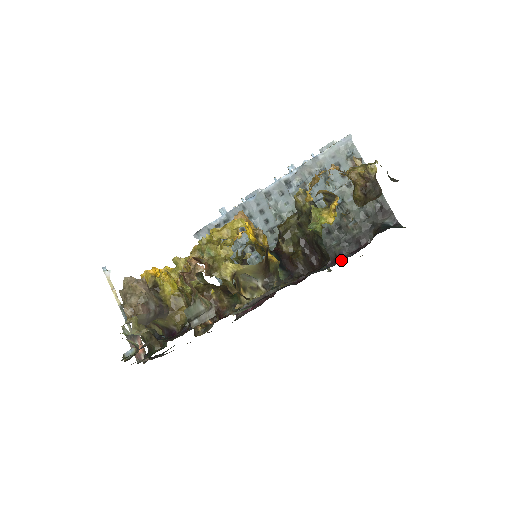
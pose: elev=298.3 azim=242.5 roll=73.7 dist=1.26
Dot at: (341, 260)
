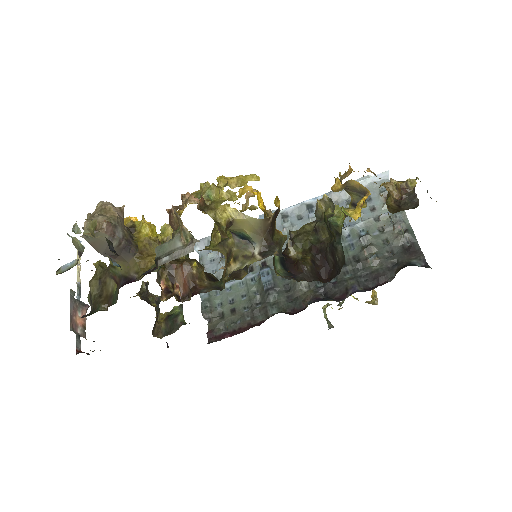
Dot at: (352, 293)
